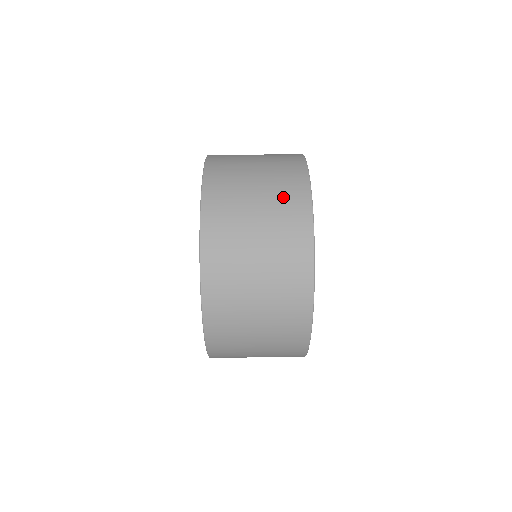
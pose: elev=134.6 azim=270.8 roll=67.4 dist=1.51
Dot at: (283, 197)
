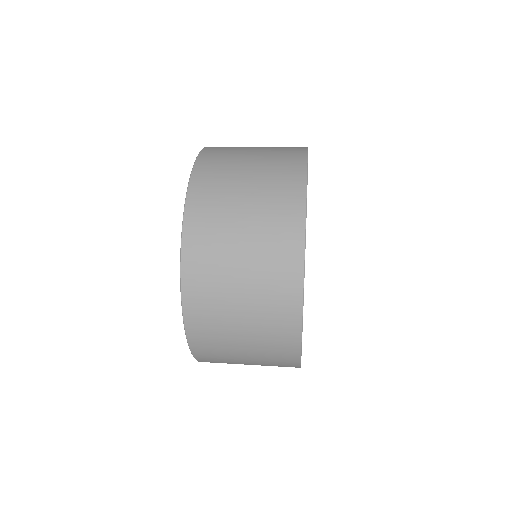
Dot at: (274, 210)
